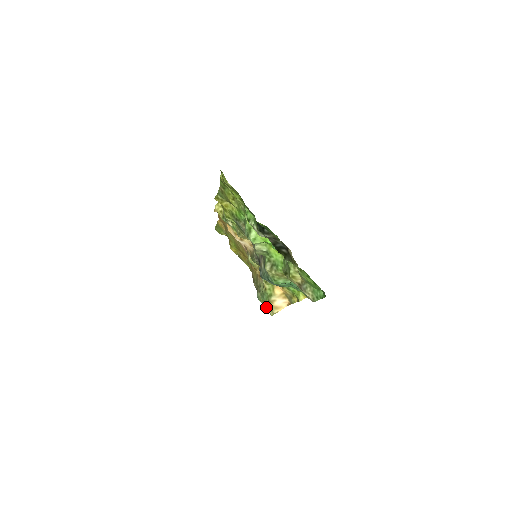
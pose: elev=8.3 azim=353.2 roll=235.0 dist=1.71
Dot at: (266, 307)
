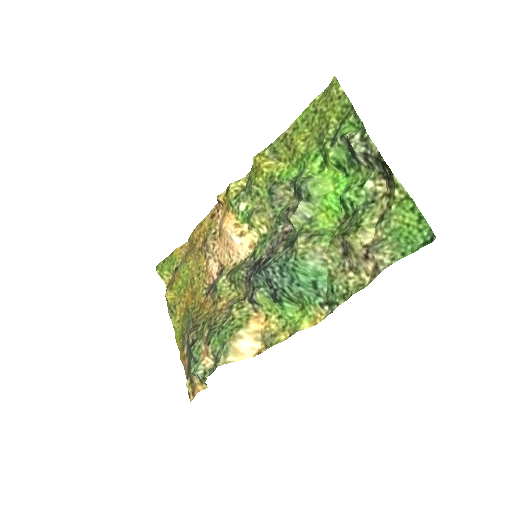
Dot at: (204, 362)
